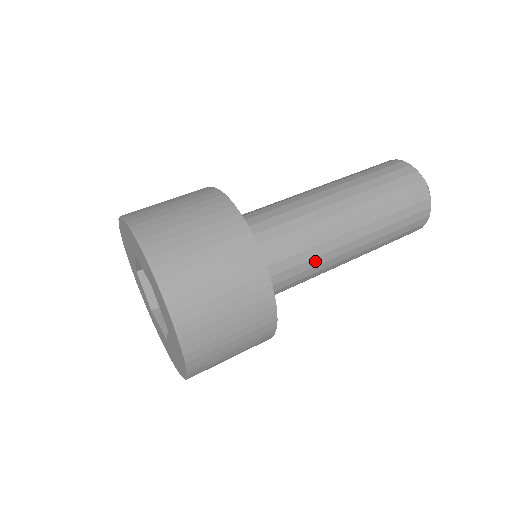
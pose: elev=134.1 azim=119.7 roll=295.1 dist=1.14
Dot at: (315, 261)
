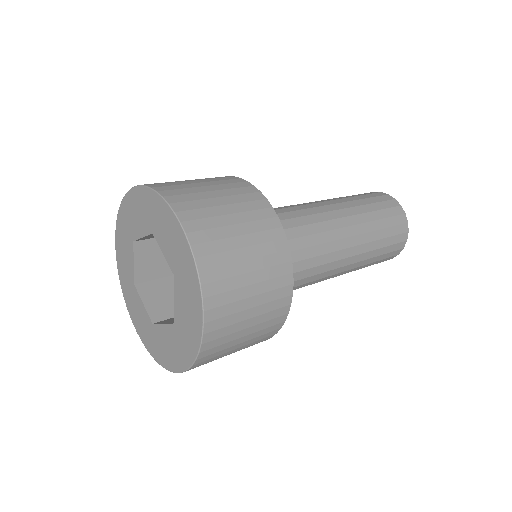
Dot at: (312, 278)
